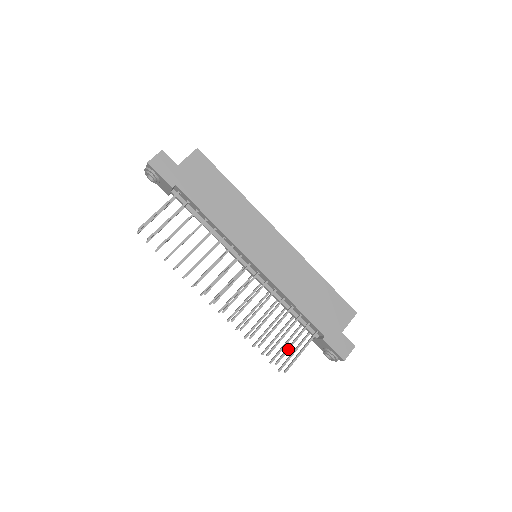
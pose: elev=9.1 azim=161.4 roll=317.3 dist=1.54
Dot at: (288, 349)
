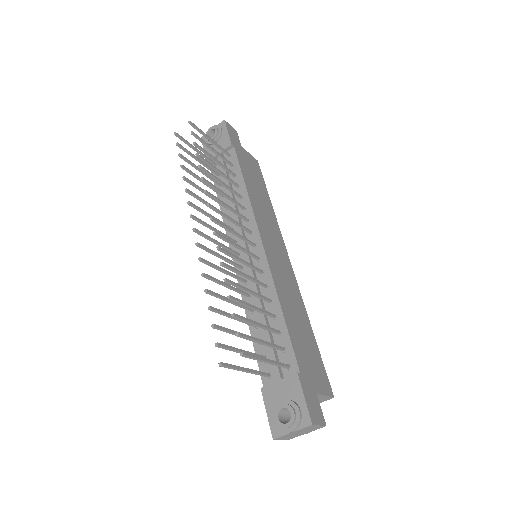
Dot at: (256, 339)
